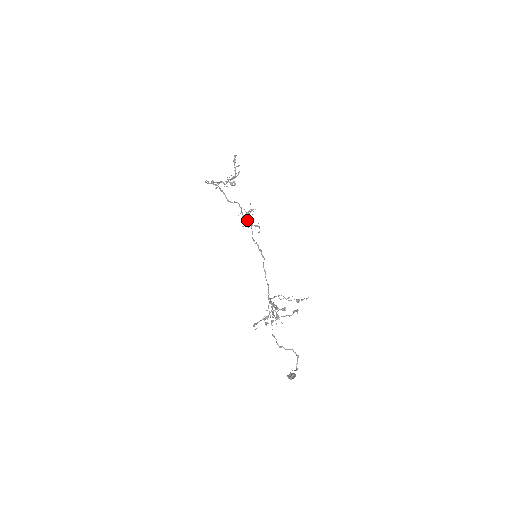
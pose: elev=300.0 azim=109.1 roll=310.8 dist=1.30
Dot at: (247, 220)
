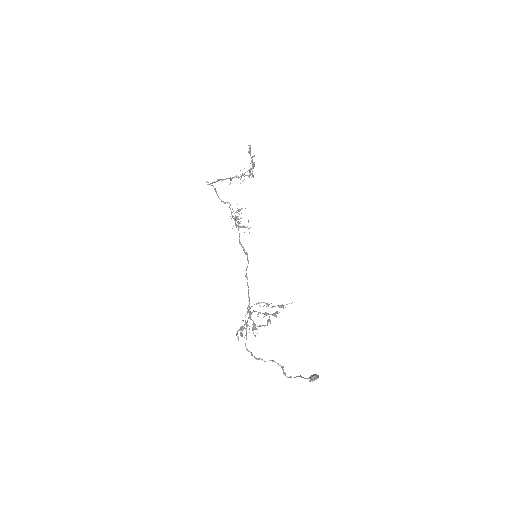
Dot at: (235, 221)
